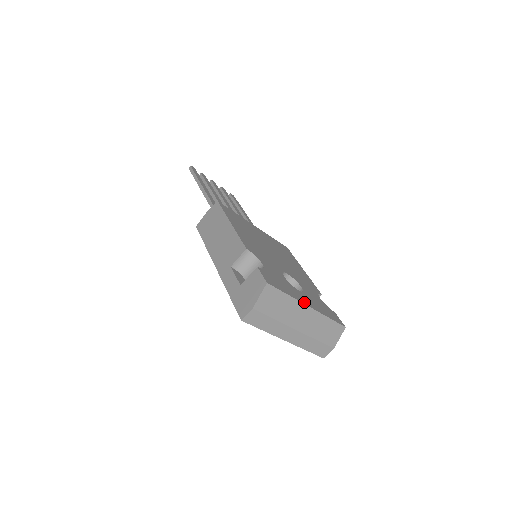
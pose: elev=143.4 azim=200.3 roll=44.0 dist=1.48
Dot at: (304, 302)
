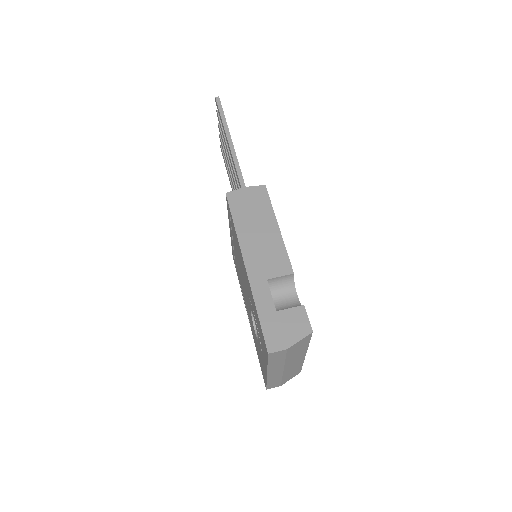
Dot at: occluded
